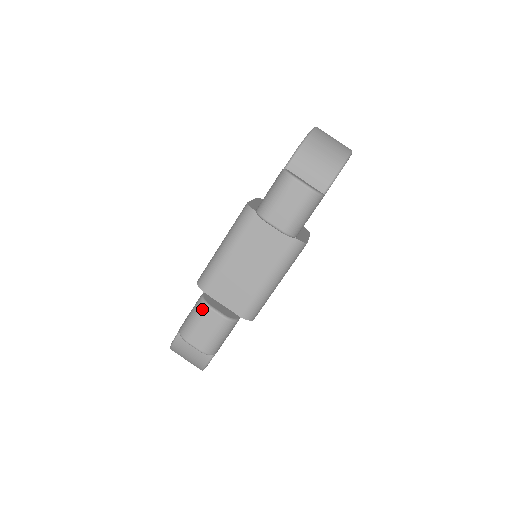
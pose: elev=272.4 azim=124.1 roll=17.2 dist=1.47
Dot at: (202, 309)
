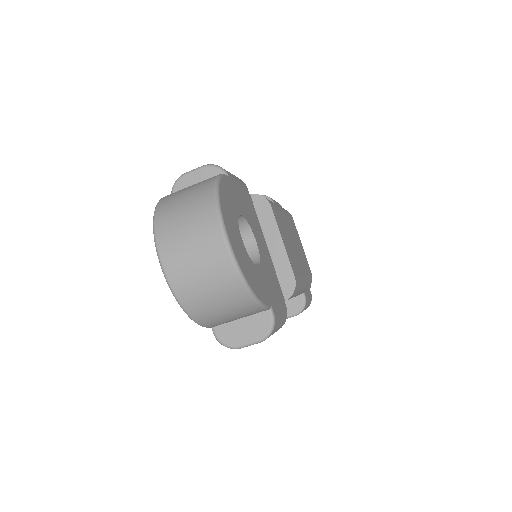
Dot at: occluded
